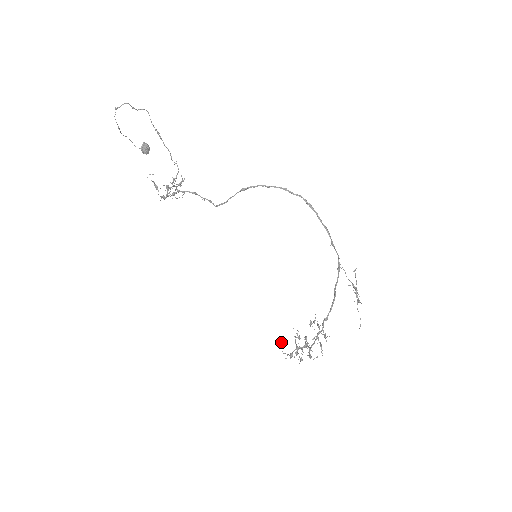
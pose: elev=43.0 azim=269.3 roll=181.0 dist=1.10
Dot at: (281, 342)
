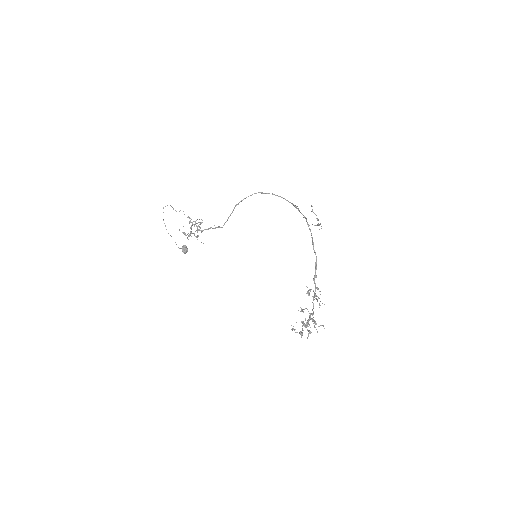
Dot at: (292, 328)
